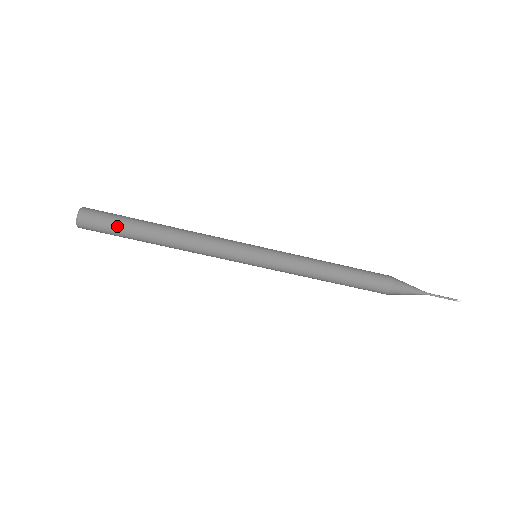
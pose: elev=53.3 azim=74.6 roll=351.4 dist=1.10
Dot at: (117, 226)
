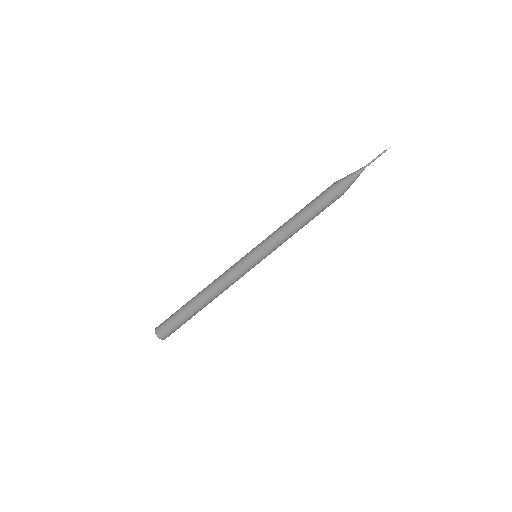
Dot at: (175, 315)
